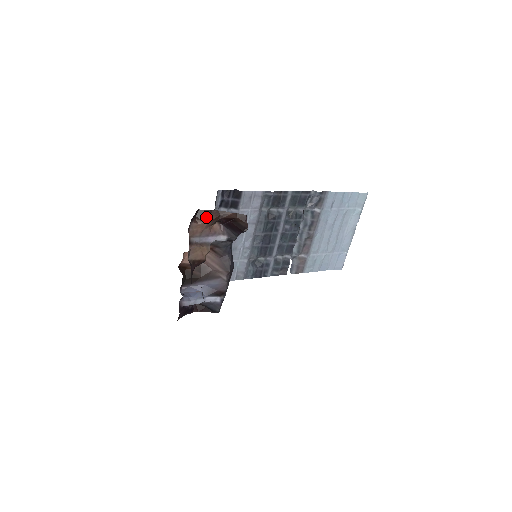
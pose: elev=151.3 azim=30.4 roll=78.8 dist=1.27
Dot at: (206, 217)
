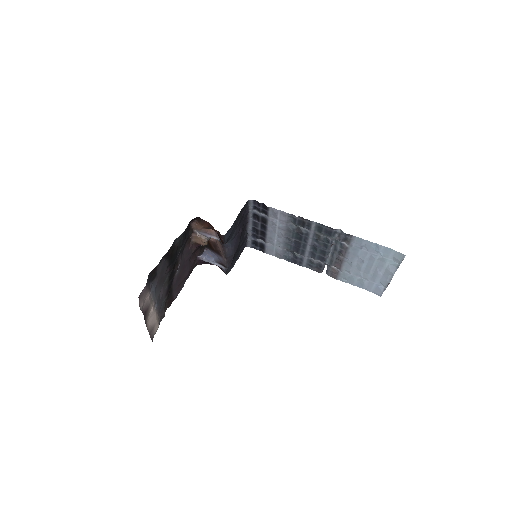
Dot at: (202, 223)
